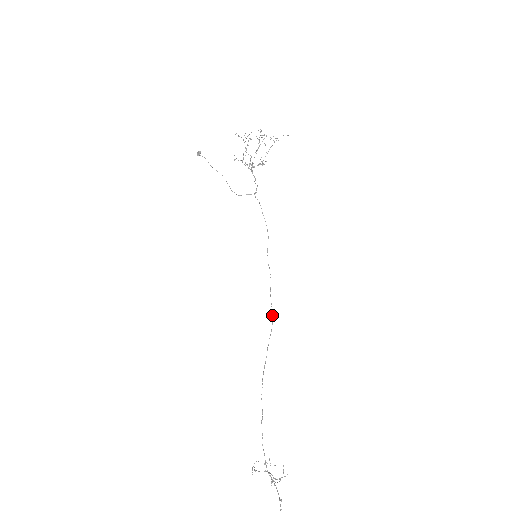
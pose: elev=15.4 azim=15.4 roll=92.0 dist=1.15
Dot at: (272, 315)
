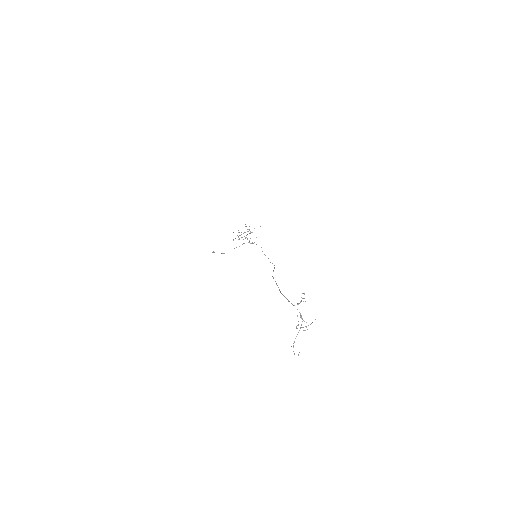
Dot at: occluded
